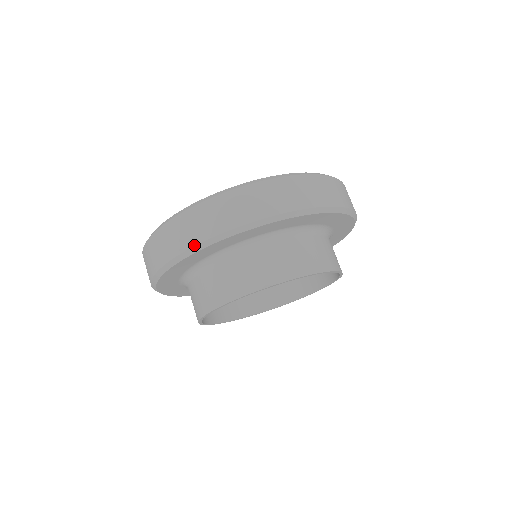
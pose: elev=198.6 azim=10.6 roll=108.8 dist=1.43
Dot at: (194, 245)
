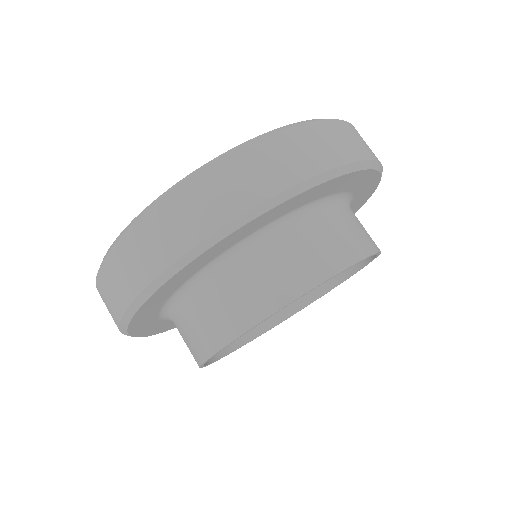
Dot at: (263, 201)
